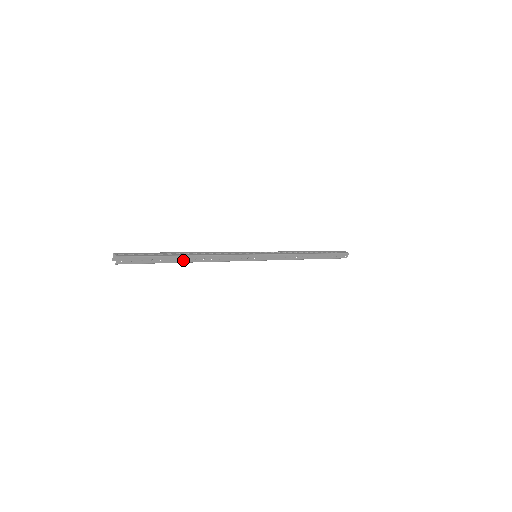
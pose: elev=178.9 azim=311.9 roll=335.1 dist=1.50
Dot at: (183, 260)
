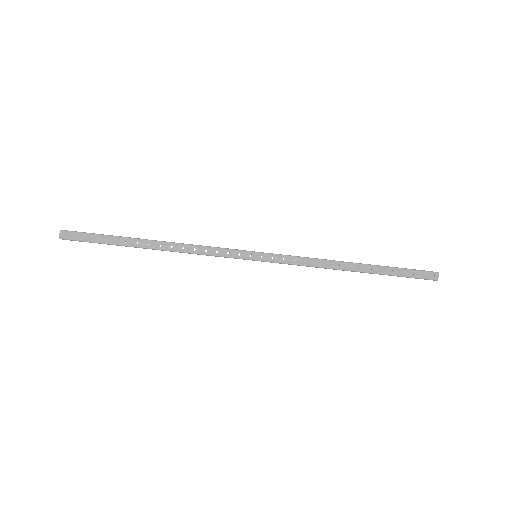
Dot at: (142, 245)
